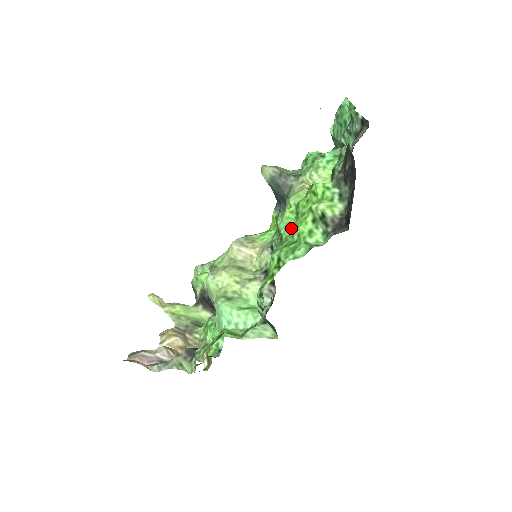
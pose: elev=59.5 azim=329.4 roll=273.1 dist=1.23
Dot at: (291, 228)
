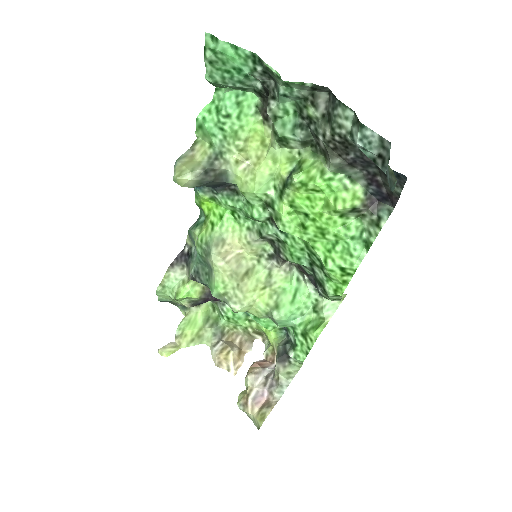
Dot at: (312, 231)
